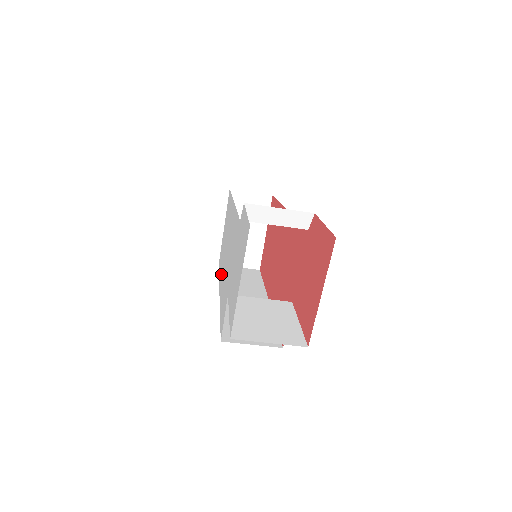
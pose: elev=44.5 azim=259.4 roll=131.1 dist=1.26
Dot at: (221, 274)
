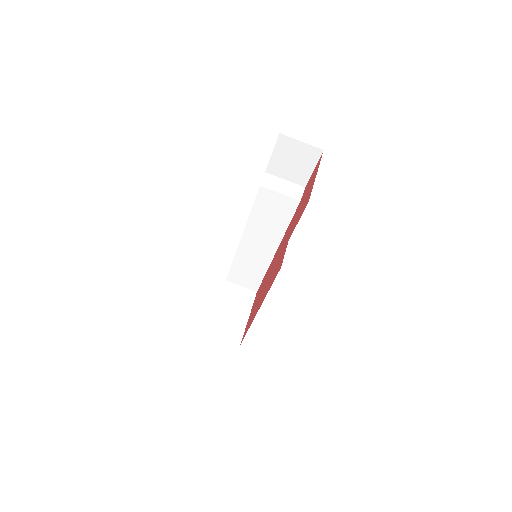
Dot at: occluded
